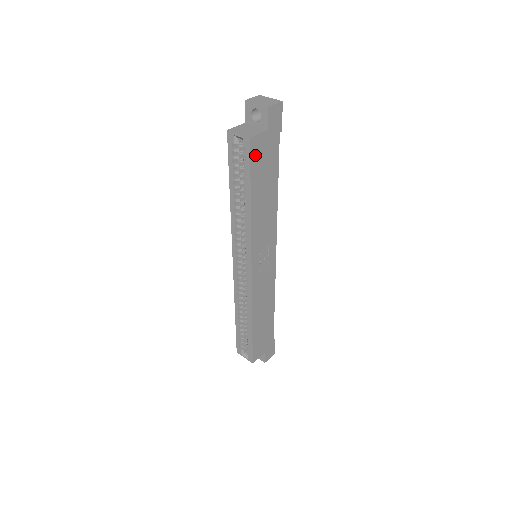
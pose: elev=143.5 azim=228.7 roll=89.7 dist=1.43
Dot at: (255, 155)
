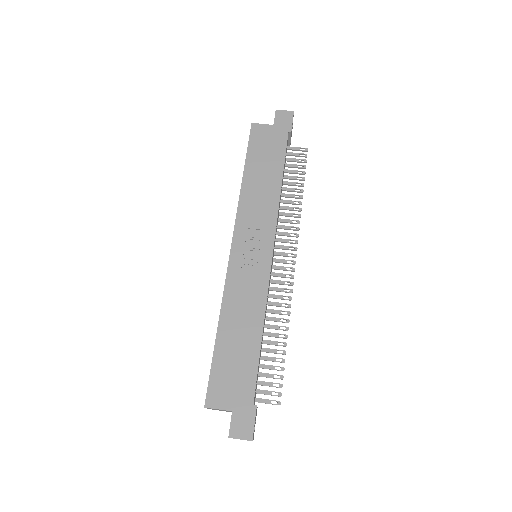
Dot at: (256, 138)
